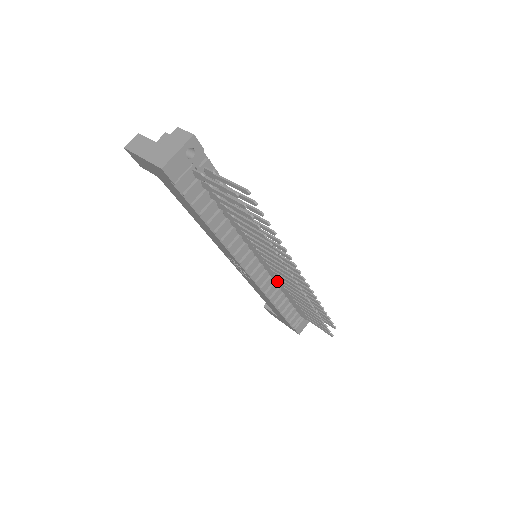
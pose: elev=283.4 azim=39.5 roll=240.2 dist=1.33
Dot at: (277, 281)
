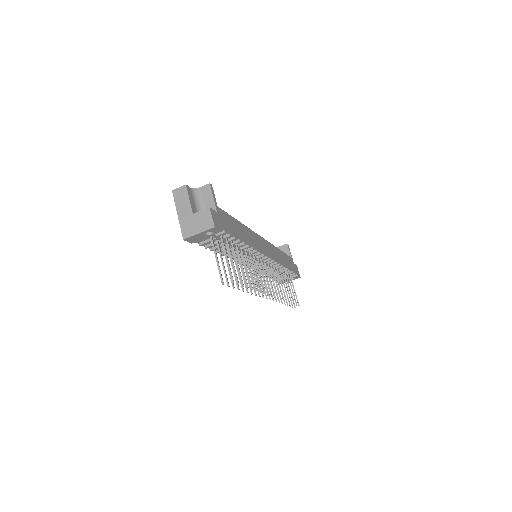
Dot at: occluded
